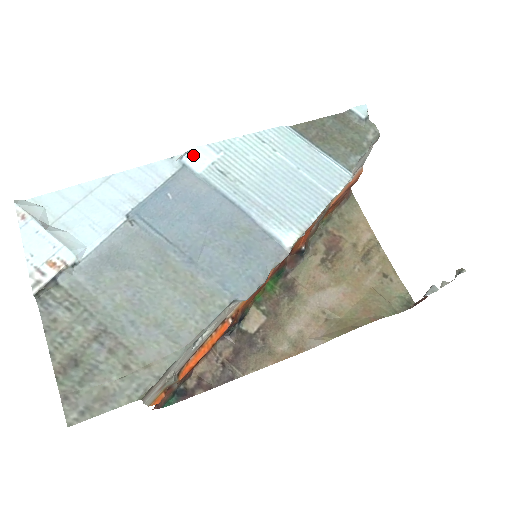
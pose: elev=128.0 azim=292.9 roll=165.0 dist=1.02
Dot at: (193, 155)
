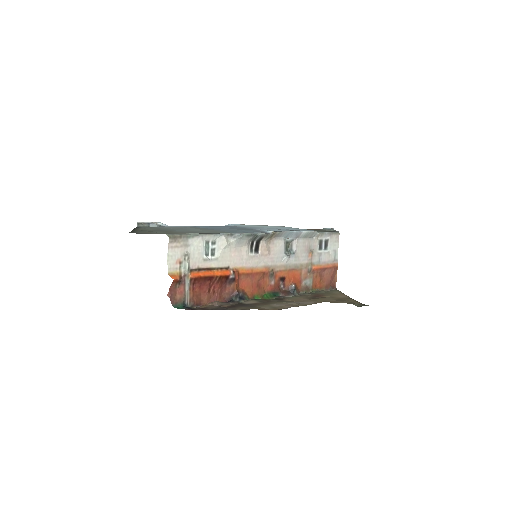
Dot at: (233, 224)
